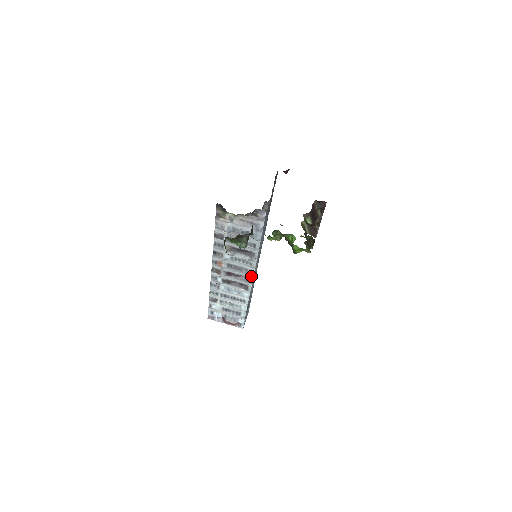
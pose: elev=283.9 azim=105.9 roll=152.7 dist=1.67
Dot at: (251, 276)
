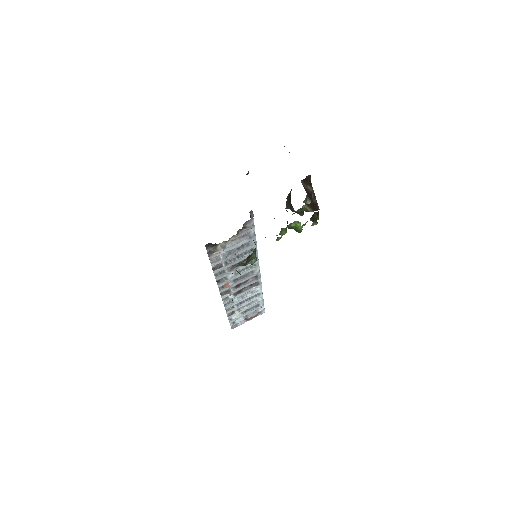
Dot at: (258, 273)
